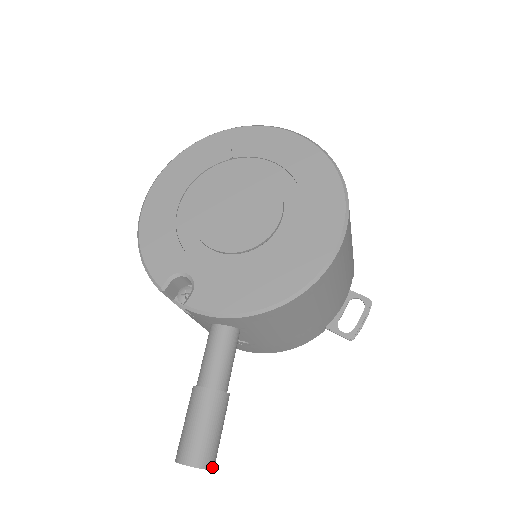
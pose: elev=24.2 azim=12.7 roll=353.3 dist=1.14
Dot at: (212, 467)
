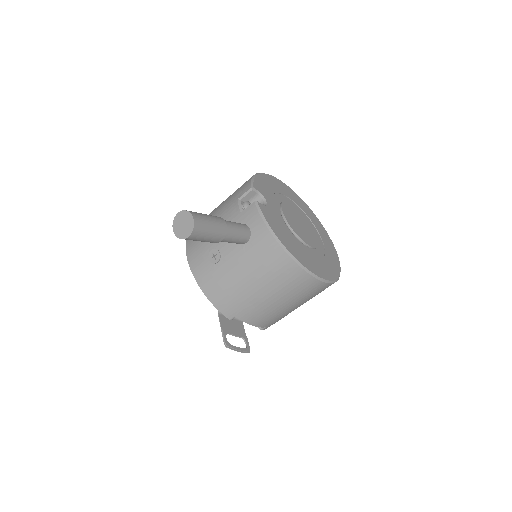
Dot at: (191, 235)
